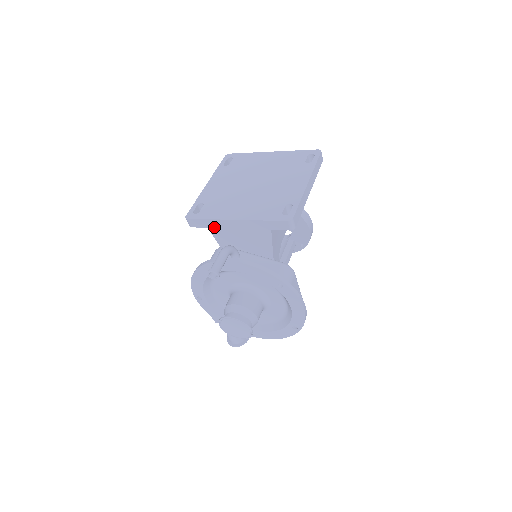
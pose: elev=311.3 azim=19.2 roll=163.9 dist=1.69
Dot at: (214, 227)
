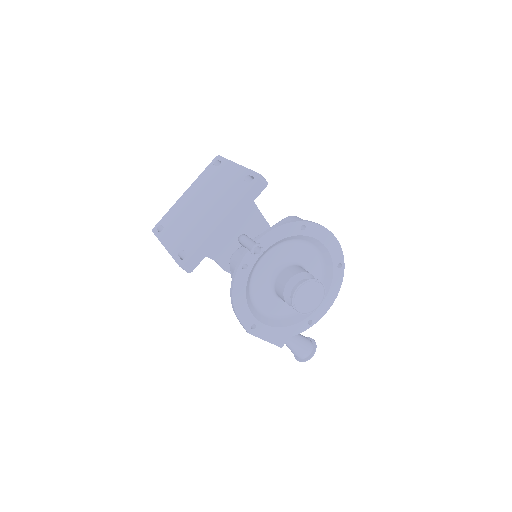
Dot at: (210, 249)
